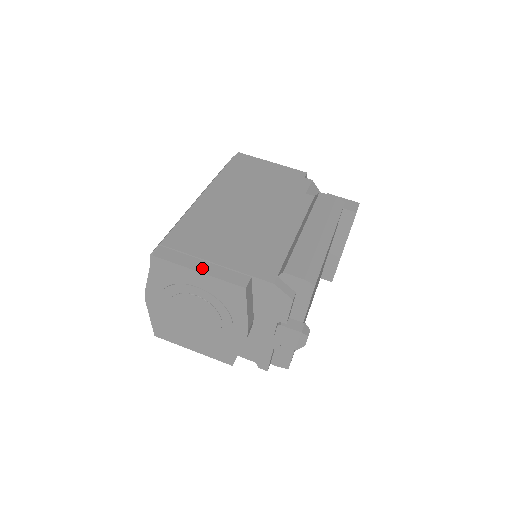
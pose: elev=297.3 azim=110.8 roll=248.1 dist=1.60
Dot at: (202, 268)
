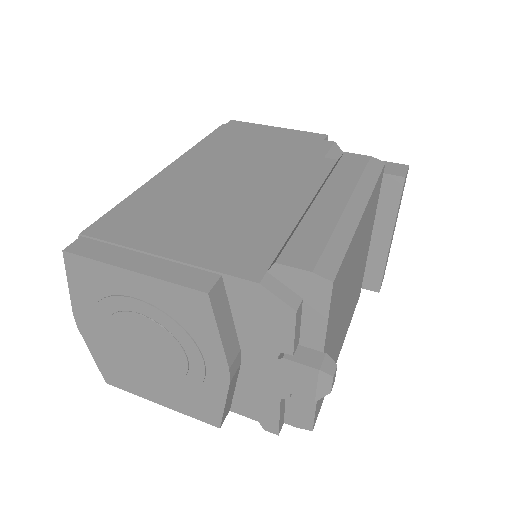
Dot at: (139, 265)
